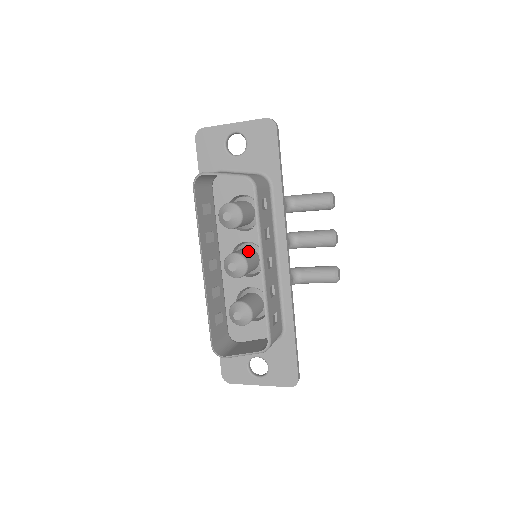
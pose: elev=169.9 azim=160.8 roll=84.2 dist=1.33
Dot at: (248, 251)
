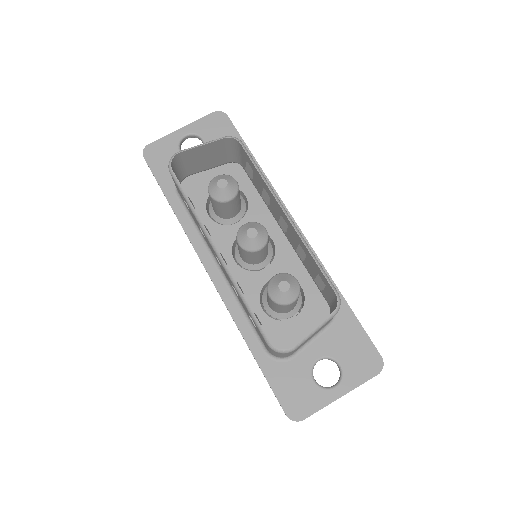
Dot at: occluded
